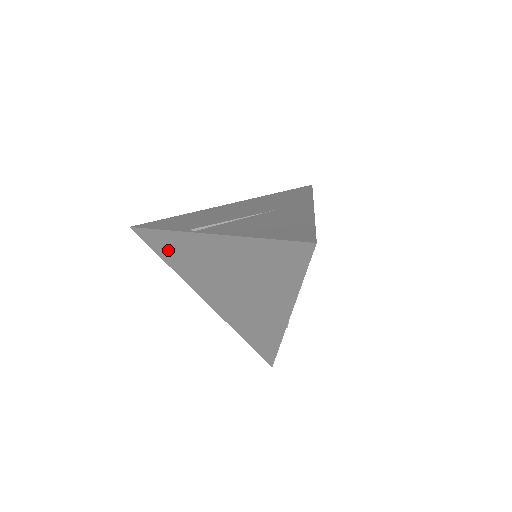
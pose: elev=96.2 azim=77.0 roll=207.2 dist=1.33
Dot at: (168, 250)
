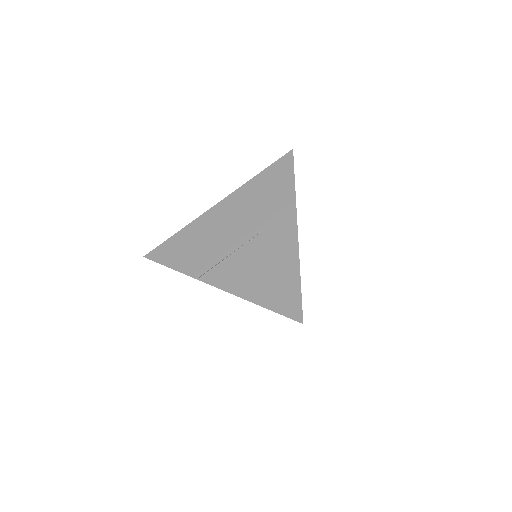
Dot at: occluded
